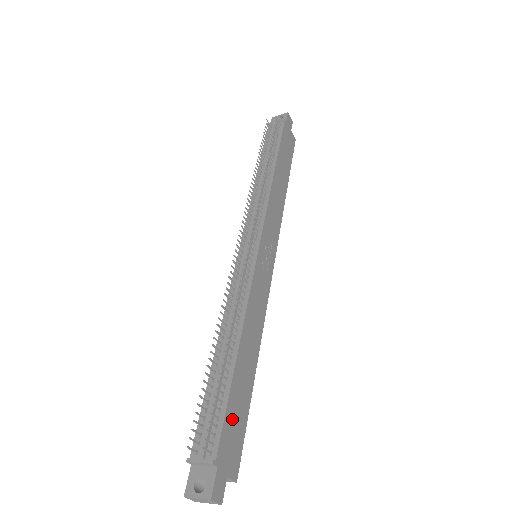
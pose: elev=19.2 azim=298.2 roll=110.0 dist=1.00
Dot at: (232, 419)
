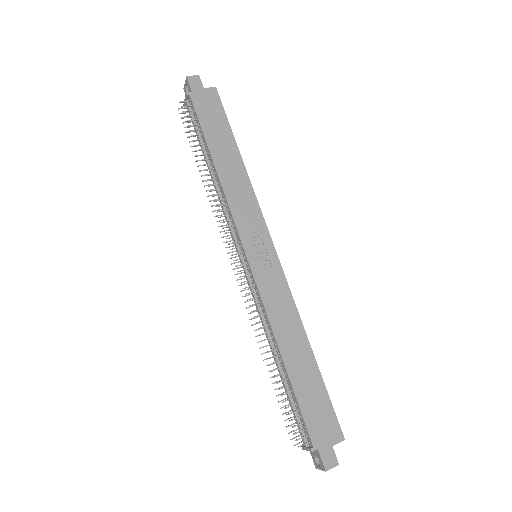
Dot at: (311, 409)
